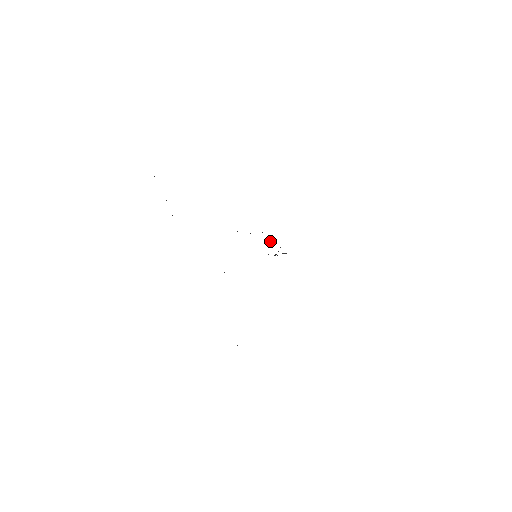
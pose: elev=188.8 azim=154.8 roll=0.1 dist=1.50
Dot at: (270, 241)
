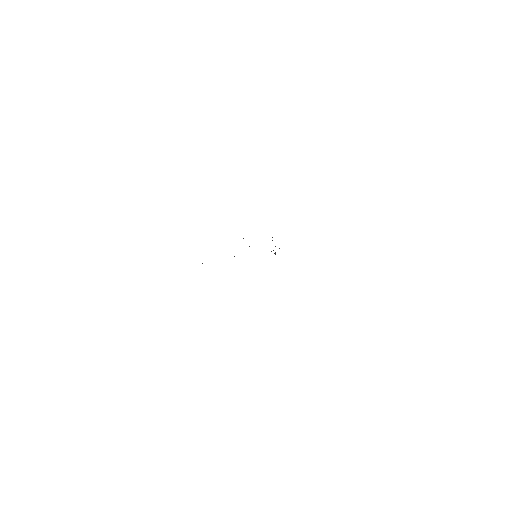
Dot at: occluded
